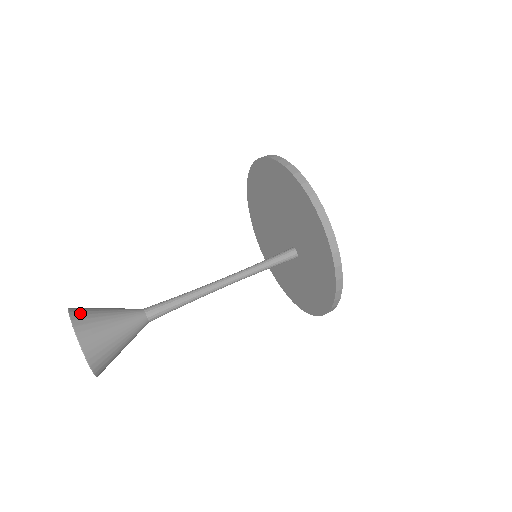
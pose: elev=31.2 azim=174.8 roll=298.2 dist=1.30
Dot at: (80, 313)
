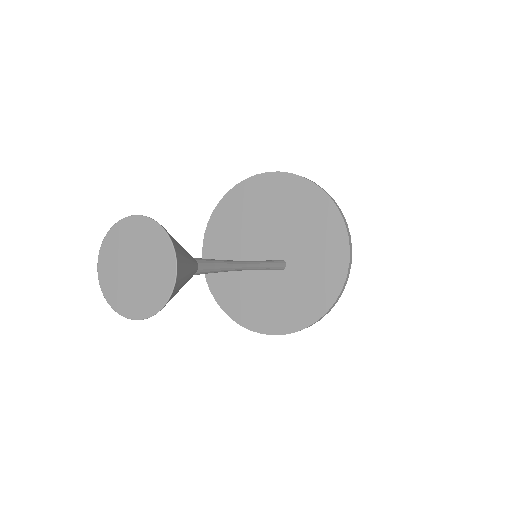
Dot at: occluded
